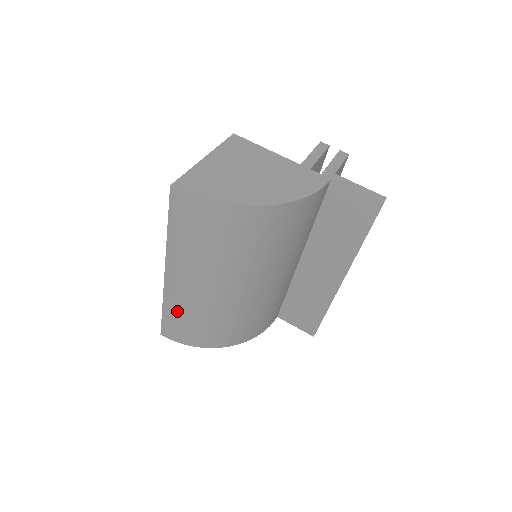
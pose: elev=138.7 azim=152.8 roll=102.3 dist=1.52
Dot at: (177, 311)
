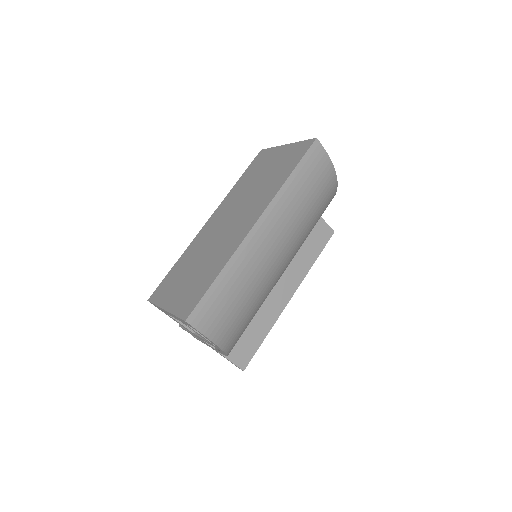
Dot at: (236, 278)
